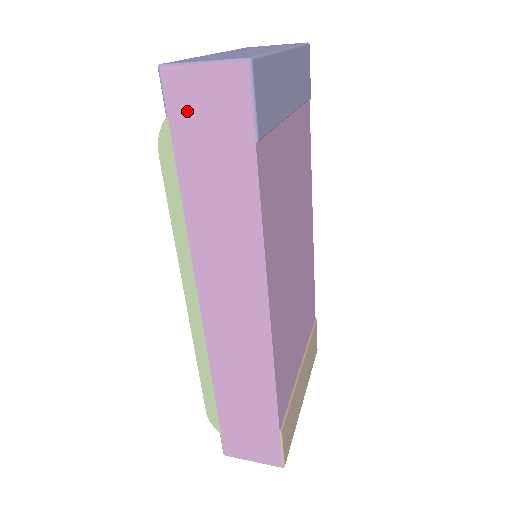
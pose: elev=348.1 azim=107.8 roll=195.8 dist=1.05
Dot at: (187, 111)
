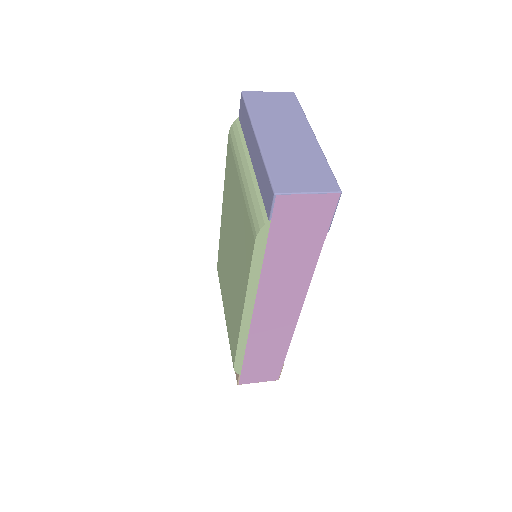
Dot at: (287, 218)
